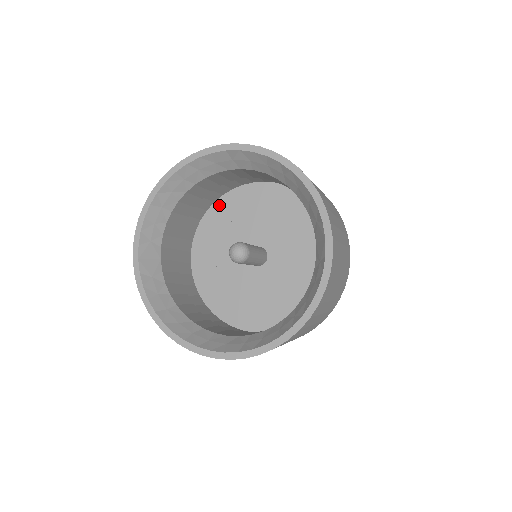
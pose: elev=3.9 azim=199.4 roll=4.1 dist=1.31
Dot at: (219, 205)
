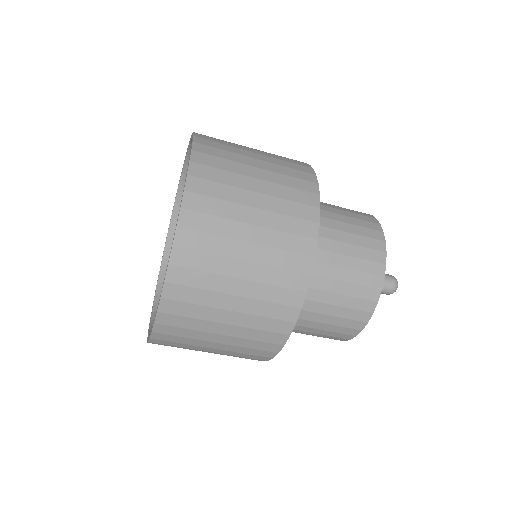
Dot at: occluded
